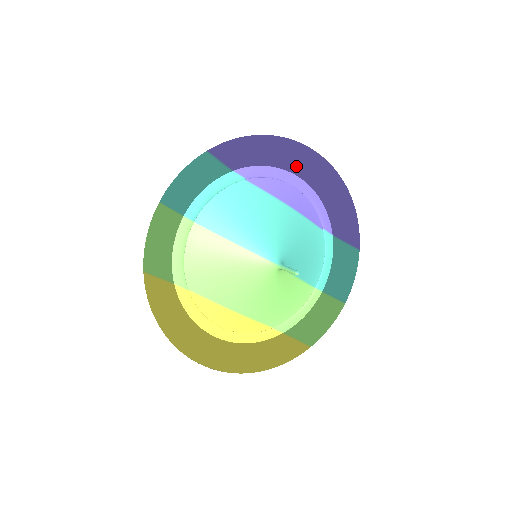
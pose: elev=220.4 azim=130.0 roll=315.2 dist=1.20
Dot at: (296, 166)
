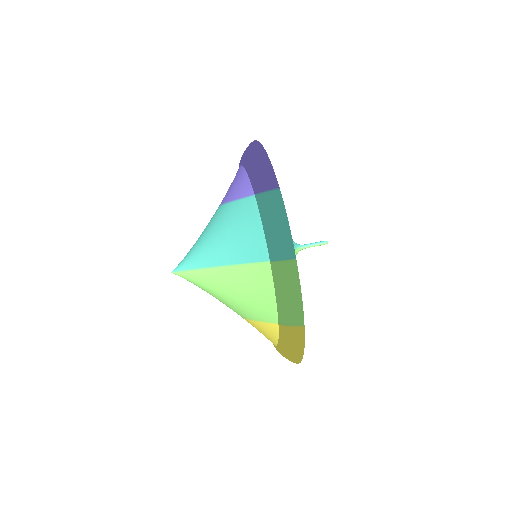
Dot at: occluded
